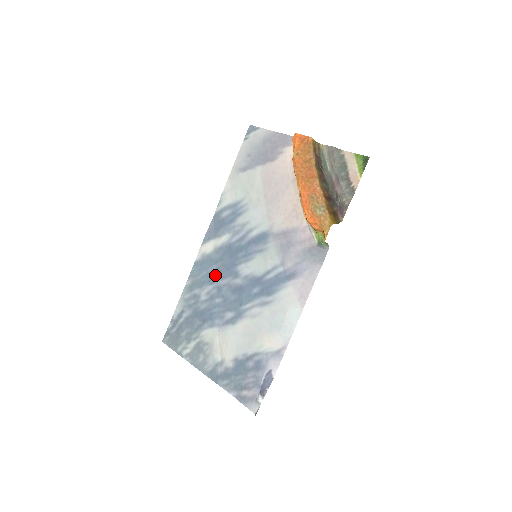
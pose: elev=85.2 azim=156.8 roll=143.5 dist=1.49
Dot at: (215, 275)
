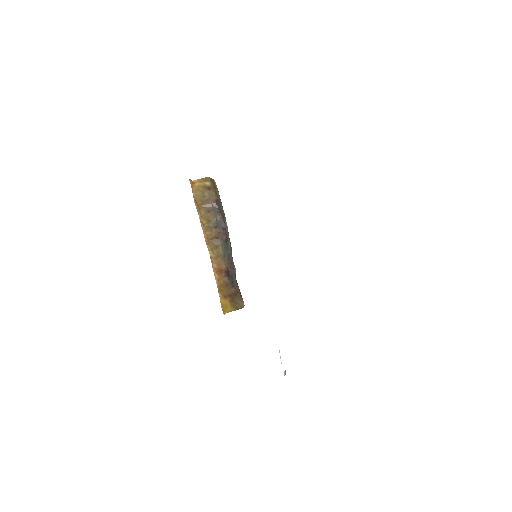
Dot at: occluded
